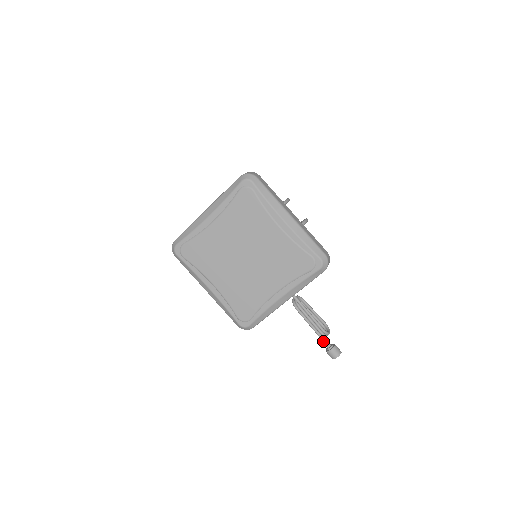
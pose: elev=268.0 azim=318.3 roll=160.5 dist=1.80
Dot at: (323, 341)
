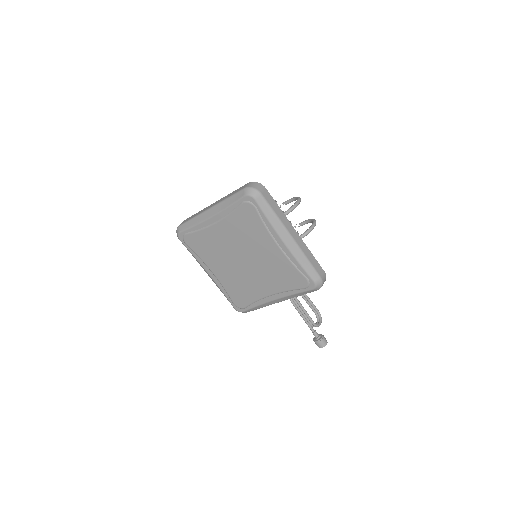
Dot at: (312, 331)
